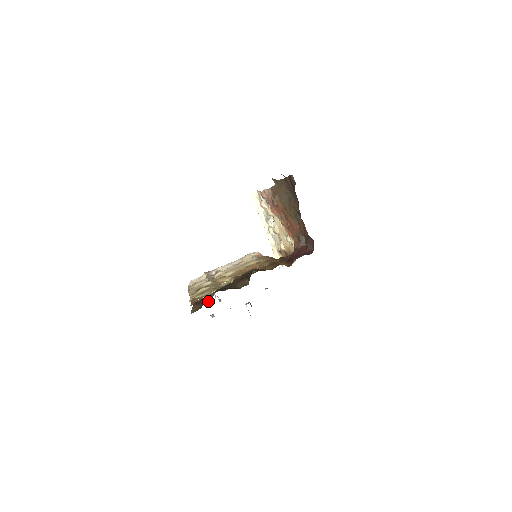
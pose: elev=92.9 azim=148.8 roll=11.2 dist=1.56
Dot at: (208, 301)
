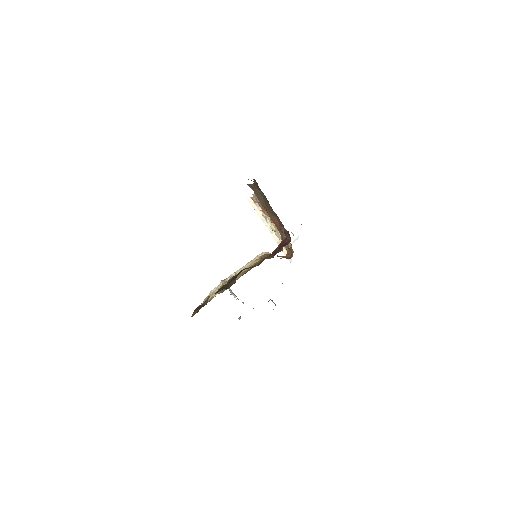
Dot at: (205, 304)
